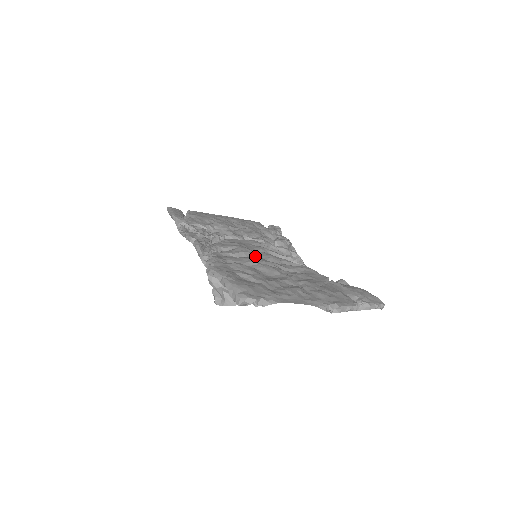
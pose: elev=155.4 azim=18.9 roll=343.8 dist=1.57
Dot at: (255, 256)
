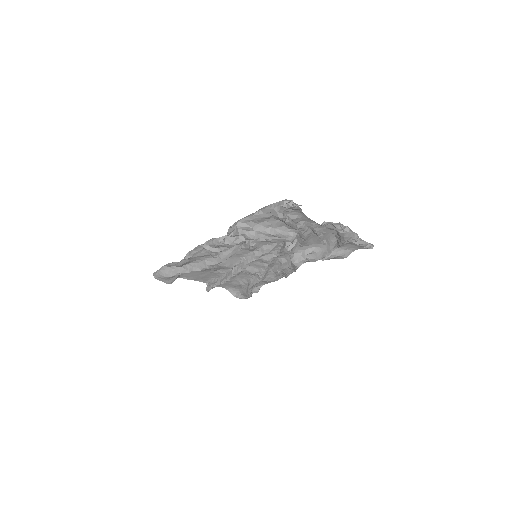
Dot at: (258, 248)
